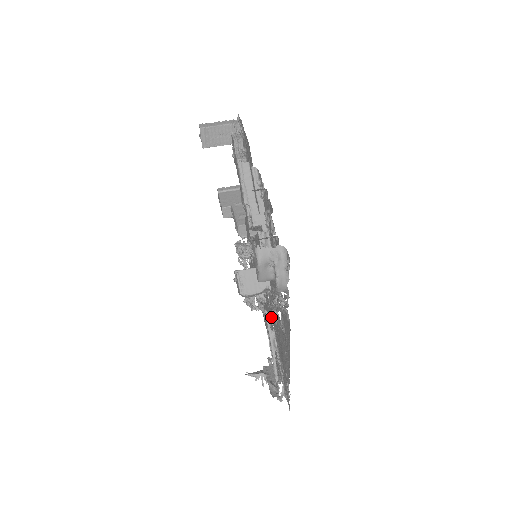
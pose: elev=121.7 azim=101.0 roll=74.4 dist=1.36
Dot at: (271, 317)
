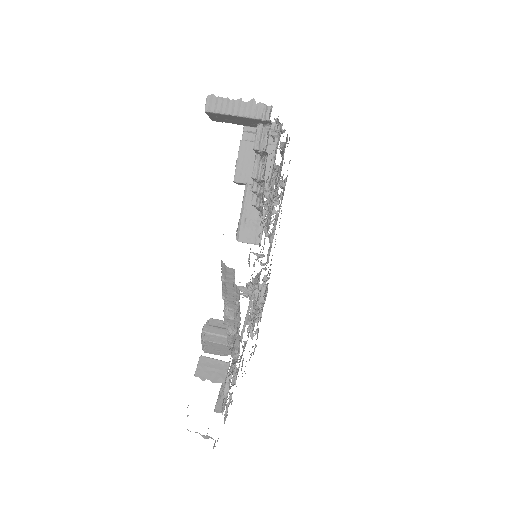
Dot at: occluded
